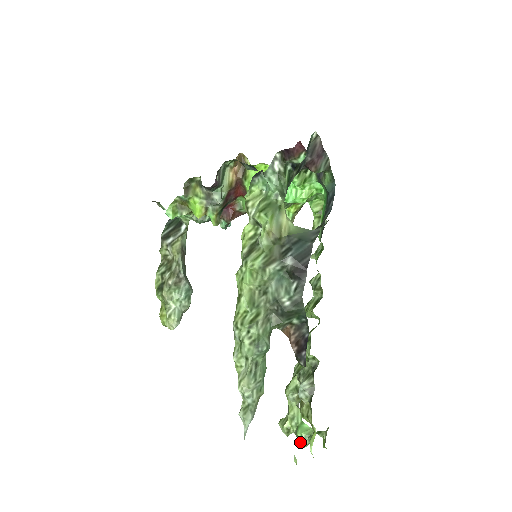
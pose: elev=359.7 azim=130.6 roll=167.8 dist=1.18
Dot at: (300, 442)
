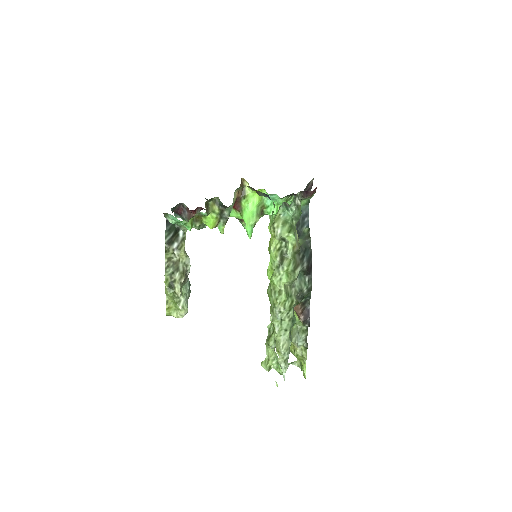
Dot at: (282, 372)
